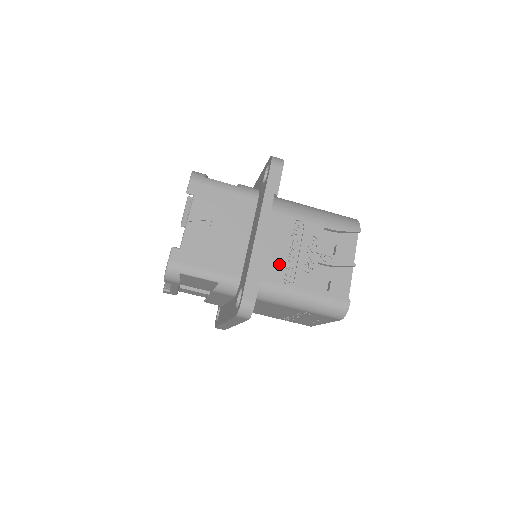
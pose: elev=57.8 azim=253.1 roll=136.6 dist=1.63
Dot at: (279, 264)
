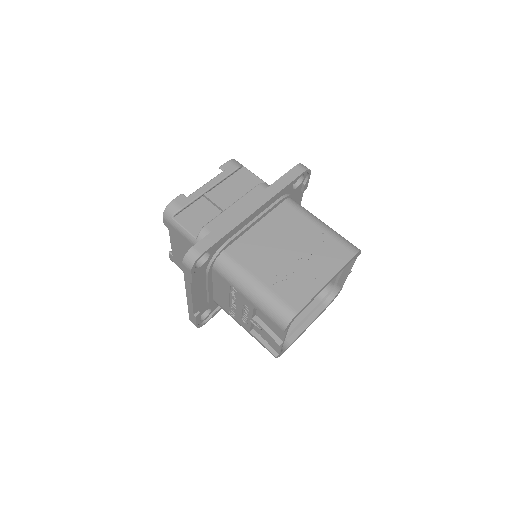
Dot at: occluded
